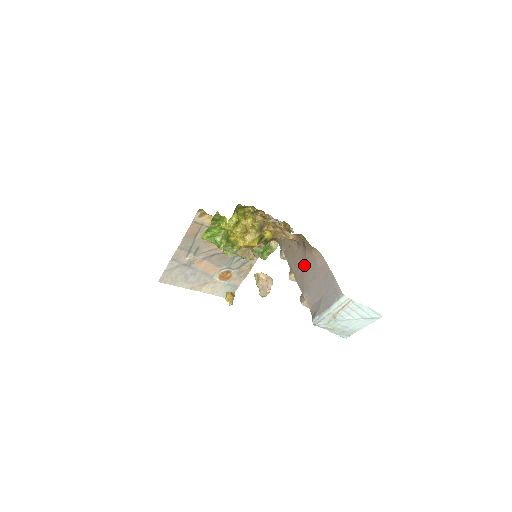
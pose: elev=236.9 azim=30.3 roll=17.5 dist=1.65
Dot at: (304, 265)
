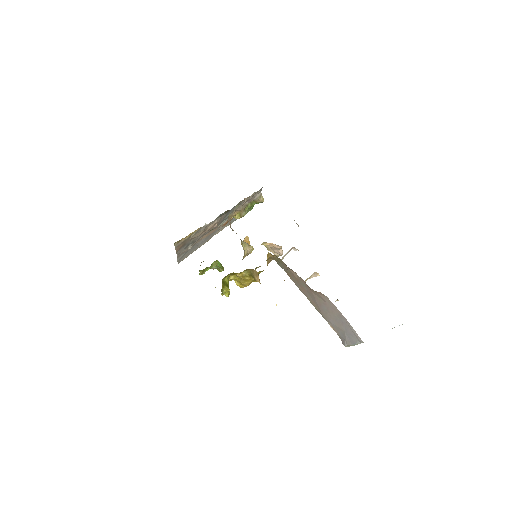
Dot at: (313, 296)
